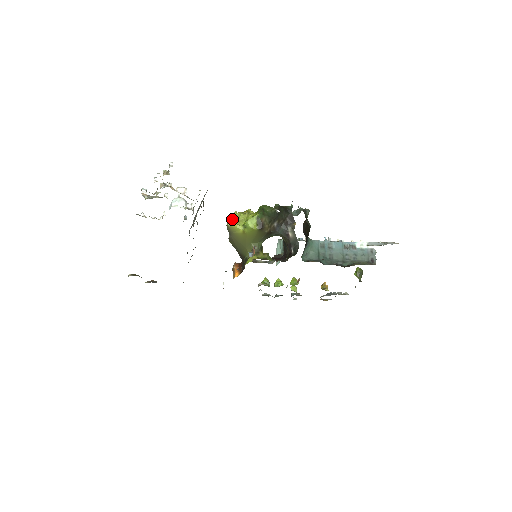
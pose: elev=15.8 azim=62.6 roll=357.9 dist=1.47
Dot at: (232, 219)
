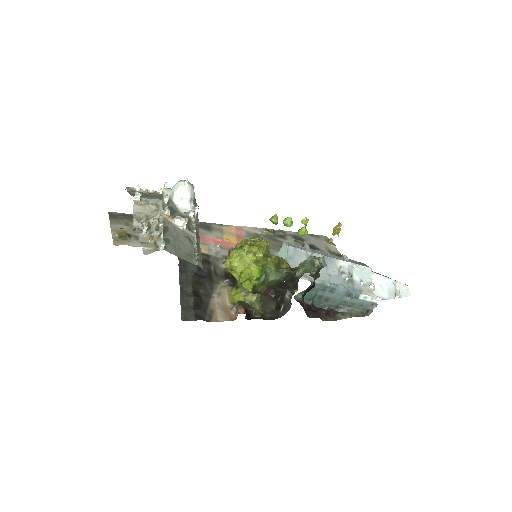
Dot at: (232, 259)
